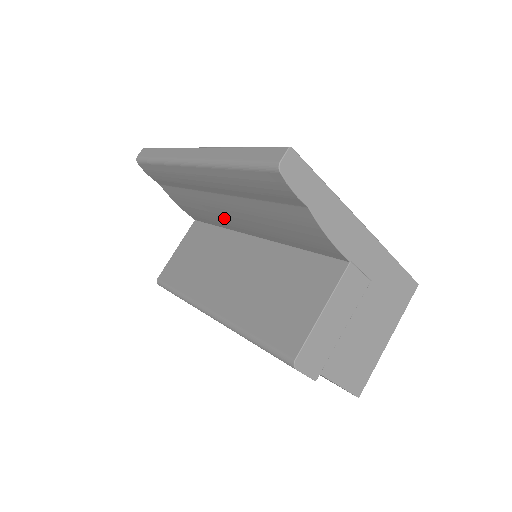
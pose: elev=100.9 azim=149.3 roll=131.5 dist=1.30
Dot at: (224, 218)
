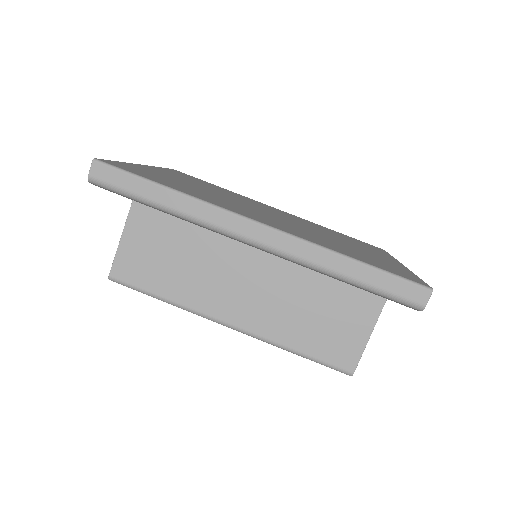
Dot at: occluded
